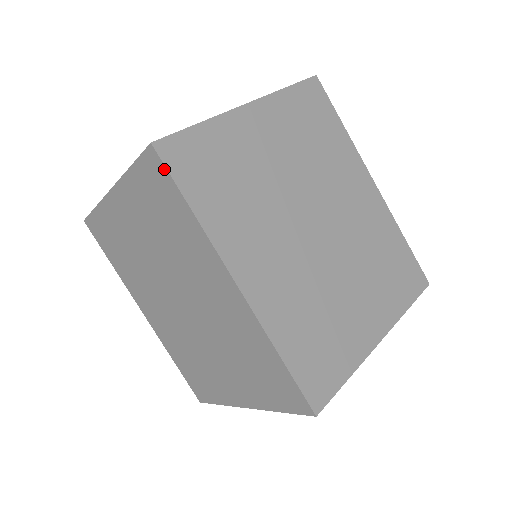
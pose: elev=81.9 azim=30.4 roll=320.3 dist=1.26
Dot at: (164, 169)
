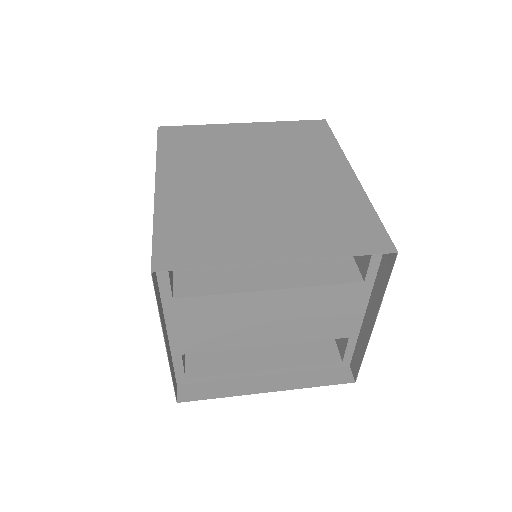
Dot at: (158, 137)
